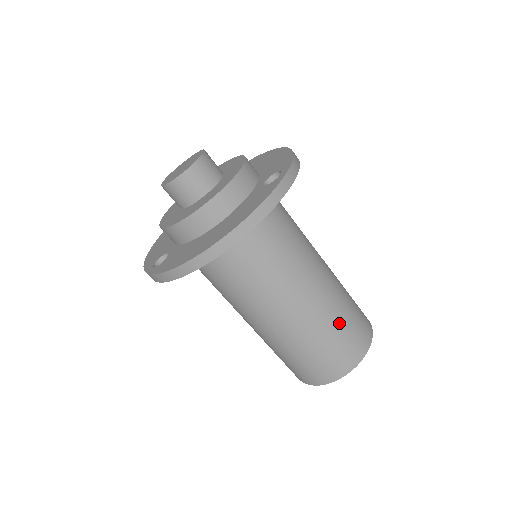
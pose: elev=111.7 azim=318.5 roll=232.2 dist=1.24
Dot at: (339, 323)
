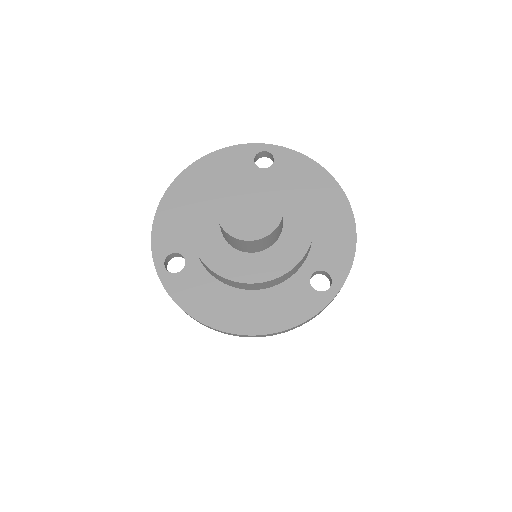
Dot at: occluded
